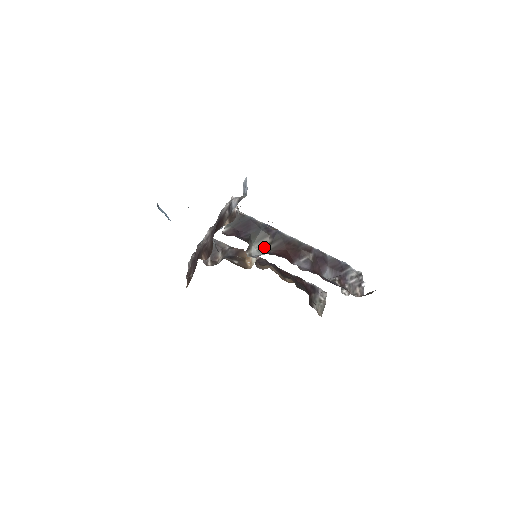
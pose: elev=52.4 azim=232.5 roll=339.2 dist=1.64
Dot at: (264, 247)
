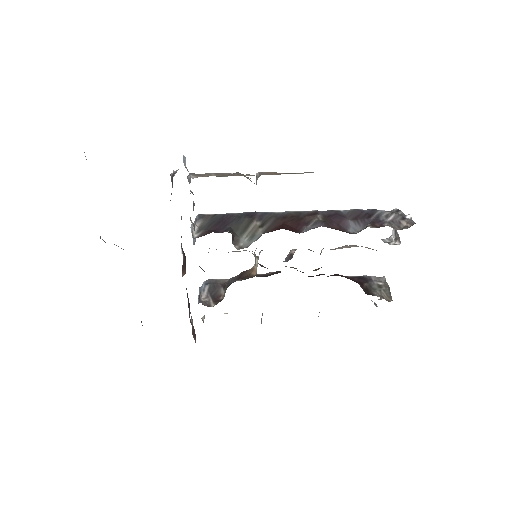
Dot at: (255, 233)
